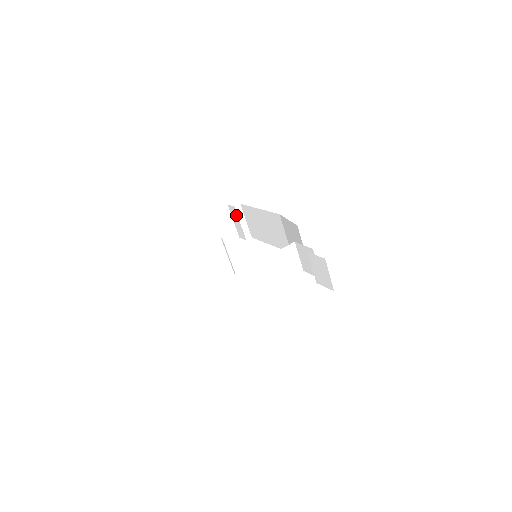
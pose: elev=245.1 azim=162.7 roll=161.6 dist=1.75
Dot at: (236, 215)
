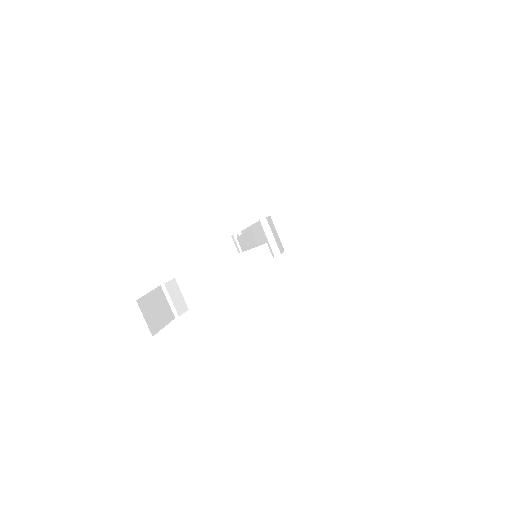
Dot at: (300, 215)
